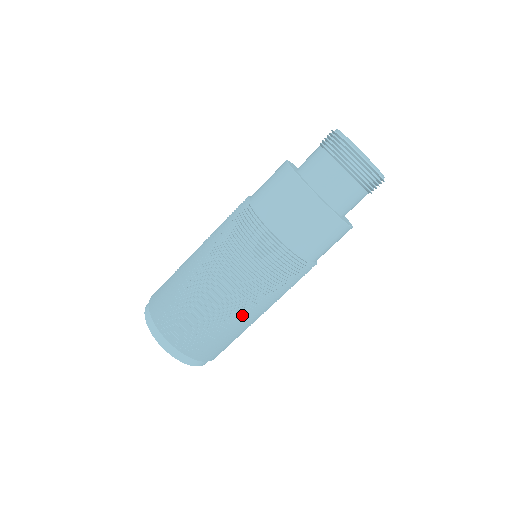
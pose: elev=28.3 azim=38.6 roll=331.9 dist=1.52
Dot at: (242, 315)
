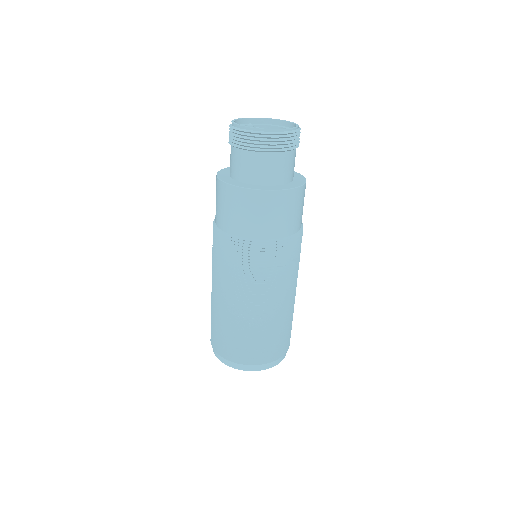
Dot at: (293, 298)
